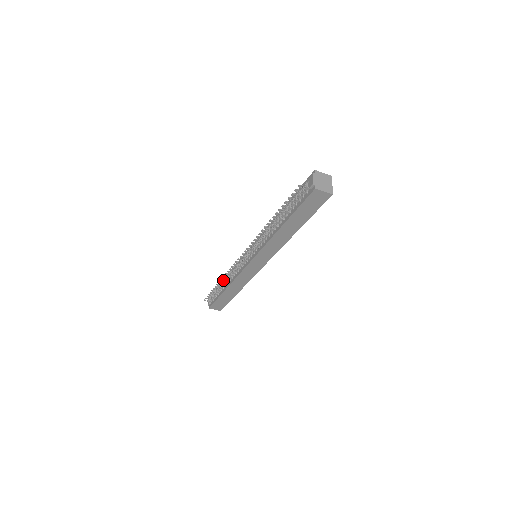
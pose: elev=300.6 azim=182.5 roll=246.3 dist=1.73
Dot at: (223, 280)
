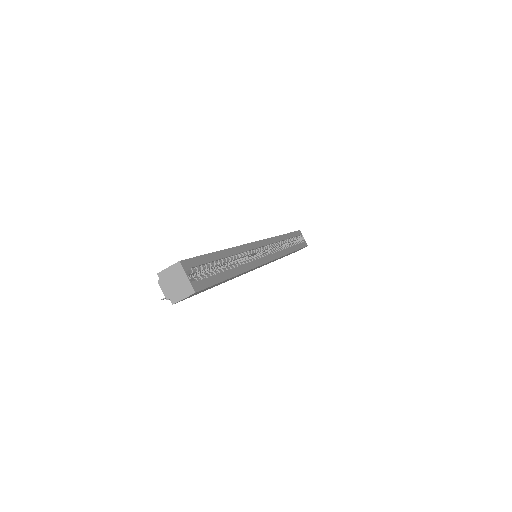
Dot at: occluded
